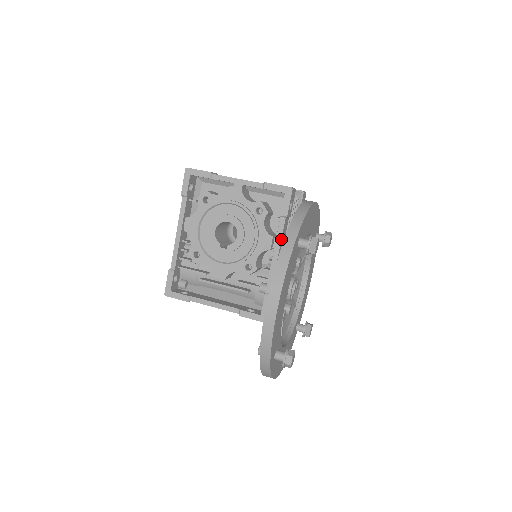
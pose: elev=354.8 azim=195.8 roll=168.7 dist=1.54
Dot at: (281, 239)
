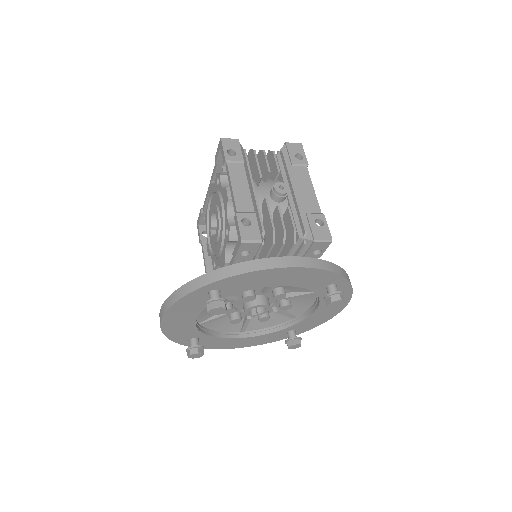
Dot at: occluded
